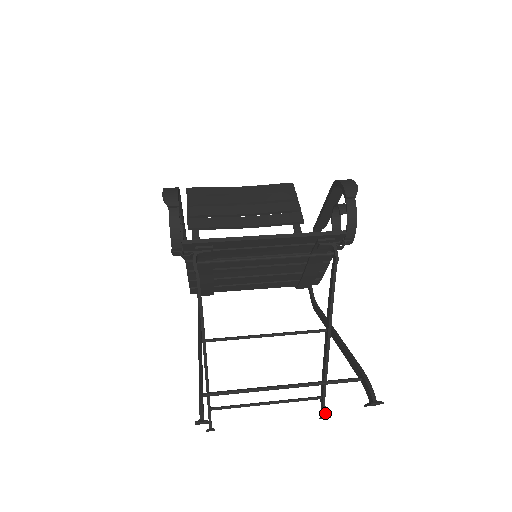
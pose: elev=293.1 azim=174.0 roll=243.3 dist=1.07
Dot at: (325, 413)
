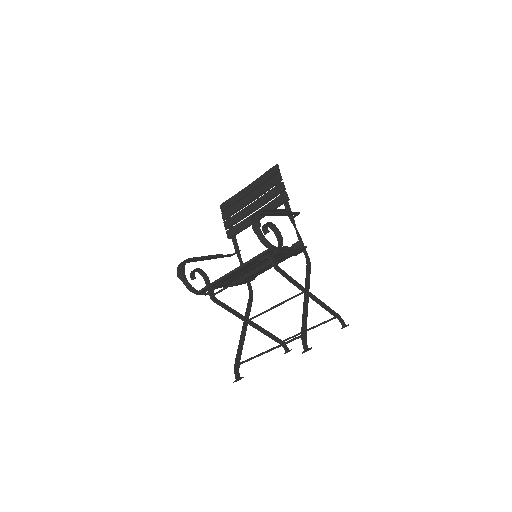
Dot at: (342, 325)
